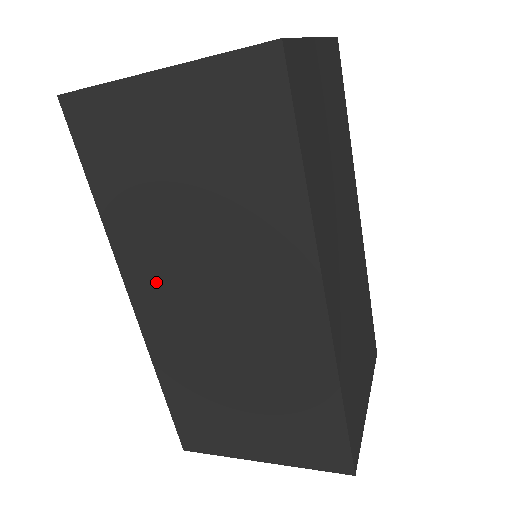
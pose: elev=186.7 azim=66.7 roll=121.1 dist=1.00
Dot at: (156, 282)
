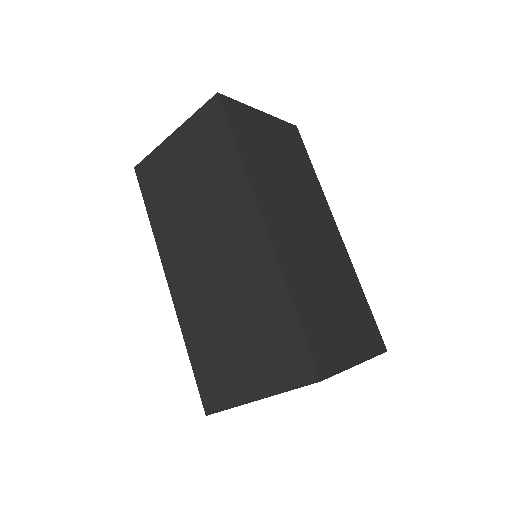
Dot at: (179, 259)
